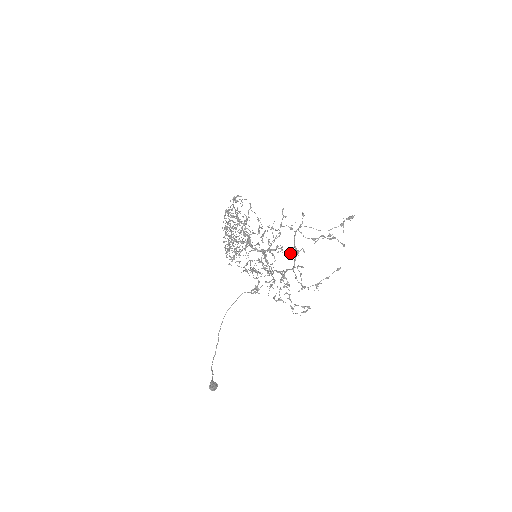
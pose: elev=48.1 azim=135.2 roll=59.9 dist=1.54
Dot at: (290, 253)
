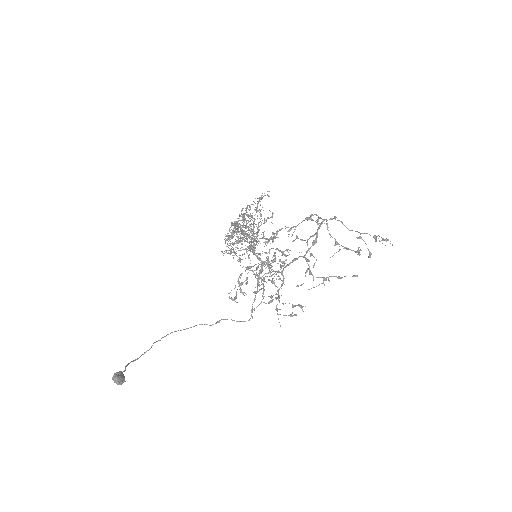
Dot at: occluded
